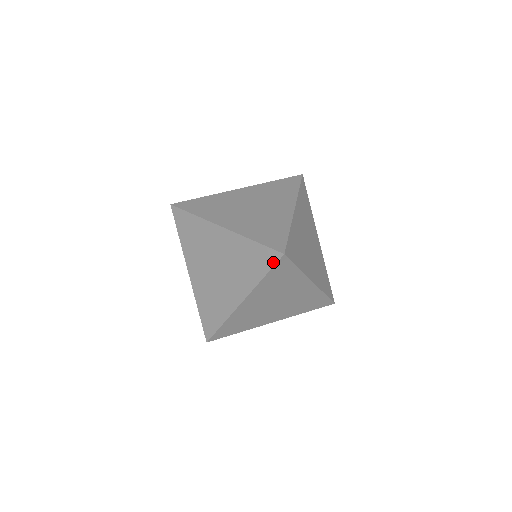
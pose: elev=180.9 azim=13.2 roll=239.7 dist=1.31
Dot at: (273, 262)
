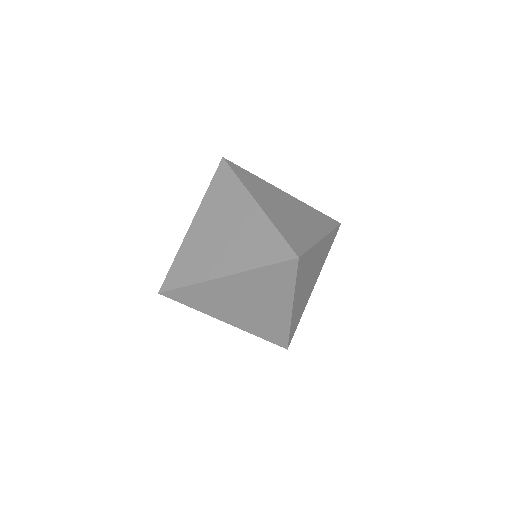
Dot at: (294, 269)
